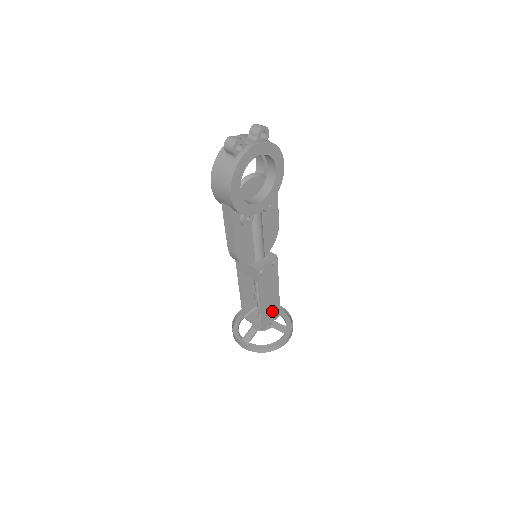
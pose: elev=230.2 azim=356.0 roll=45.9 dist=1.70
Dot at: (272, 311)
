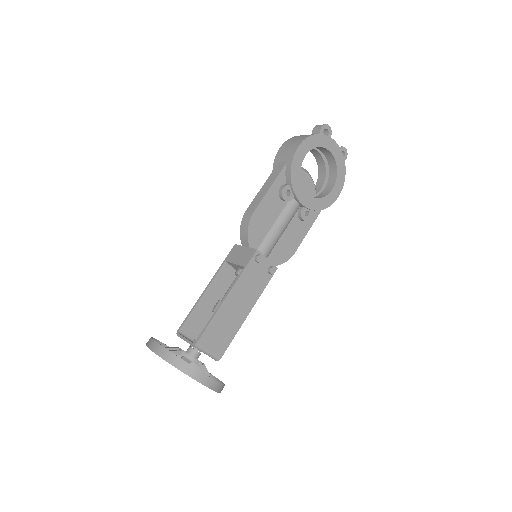
Dot at: (221, 334)
